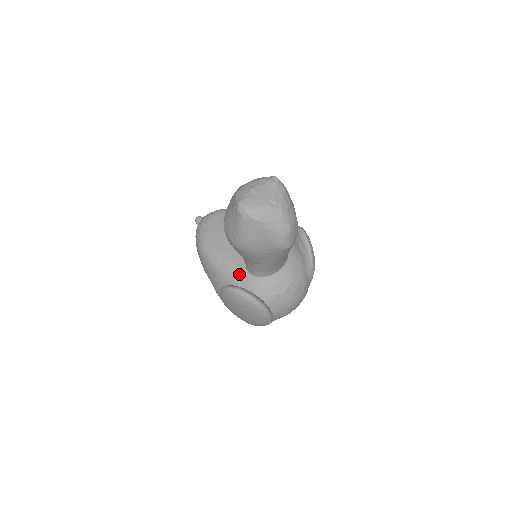
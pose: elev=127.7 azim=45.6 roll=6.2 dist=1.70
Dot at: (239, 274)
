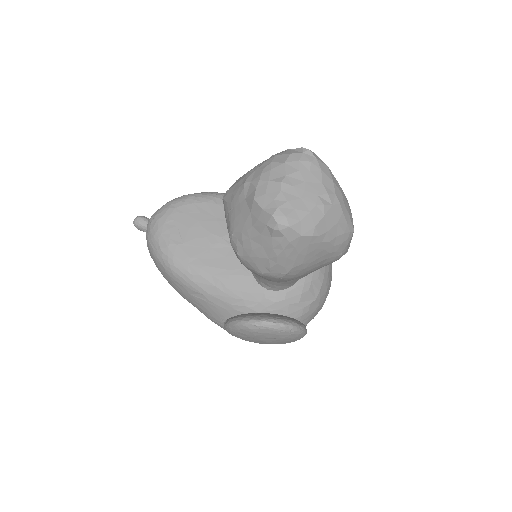
Dot at: (250, 295)
